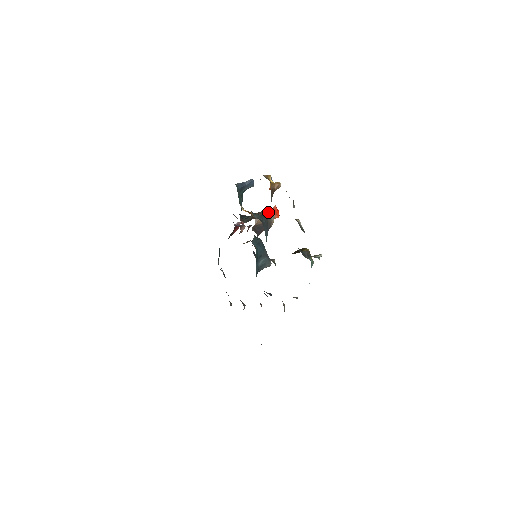
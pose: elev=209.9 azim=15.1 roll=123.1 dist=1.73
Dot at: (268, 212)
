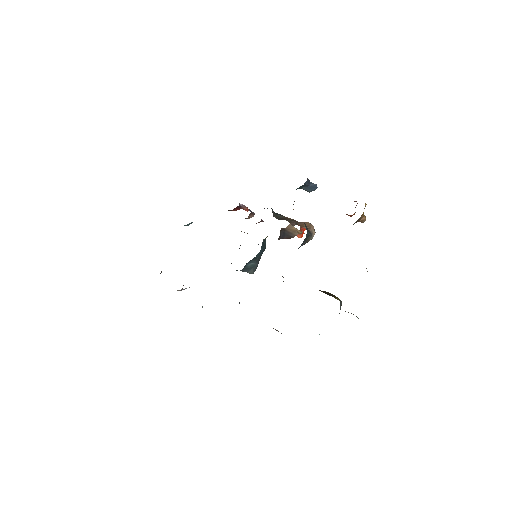
Dot at: (312, 229)
